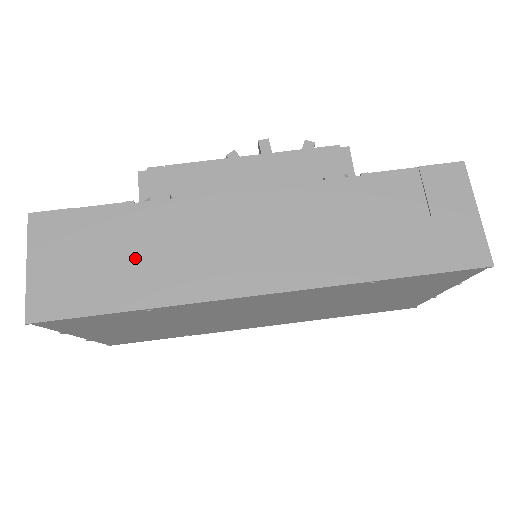
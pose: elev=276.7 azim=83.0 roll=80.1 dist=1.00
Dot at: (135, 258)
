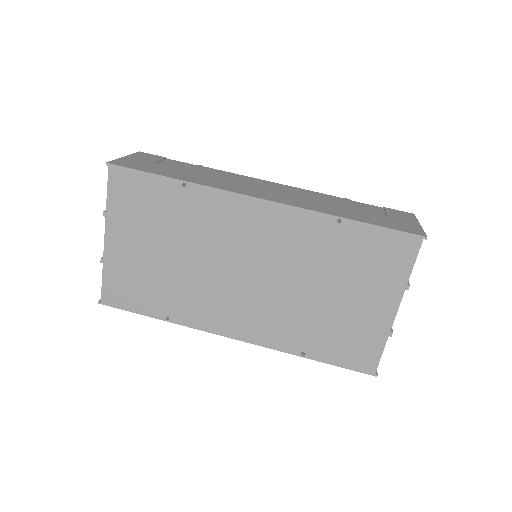
Dot at: (190, 172)
